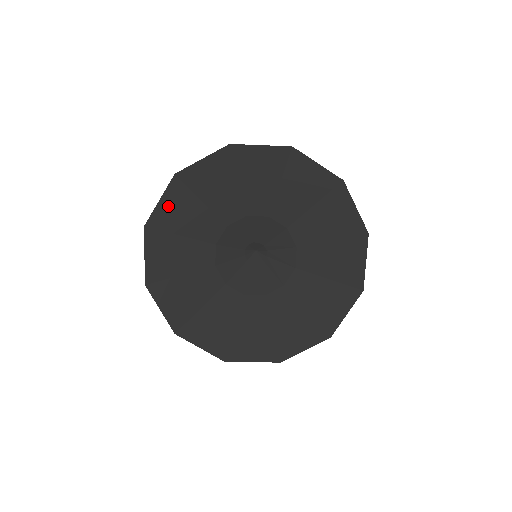
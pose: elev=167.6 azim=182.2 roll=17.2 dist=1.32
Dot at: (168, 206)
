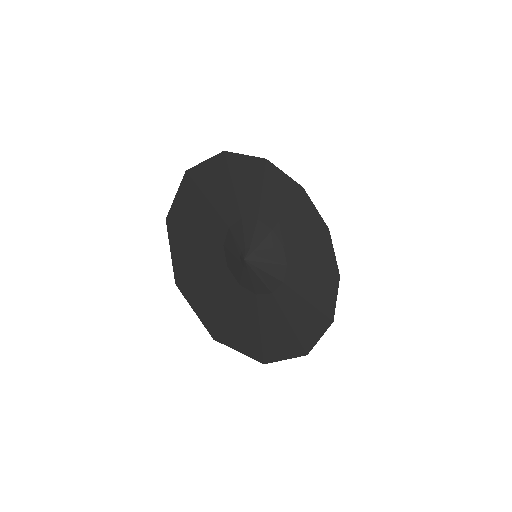
Dot at: (179, 253)
